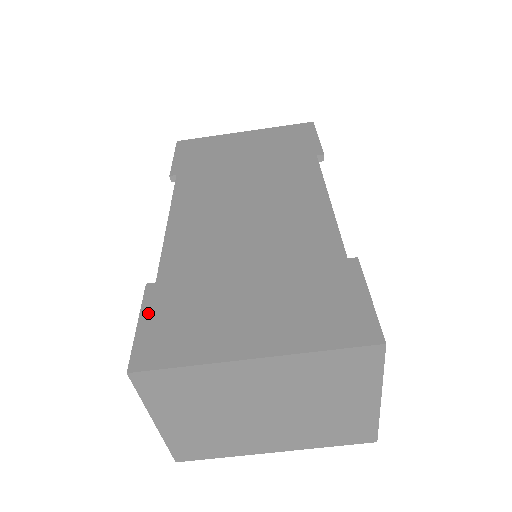
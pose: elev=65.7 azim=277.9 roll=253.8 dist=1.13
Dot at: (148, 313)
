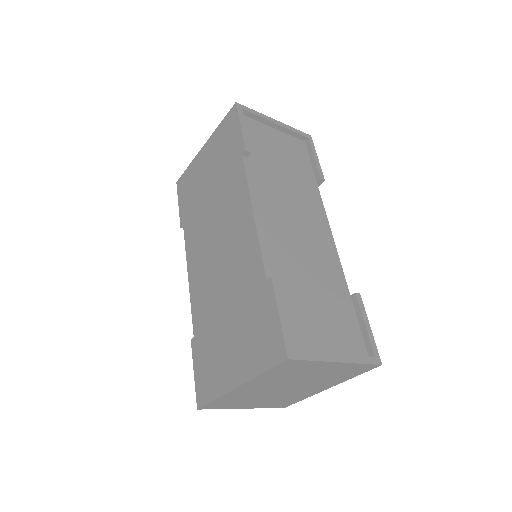
Dot at: (196, 364)
